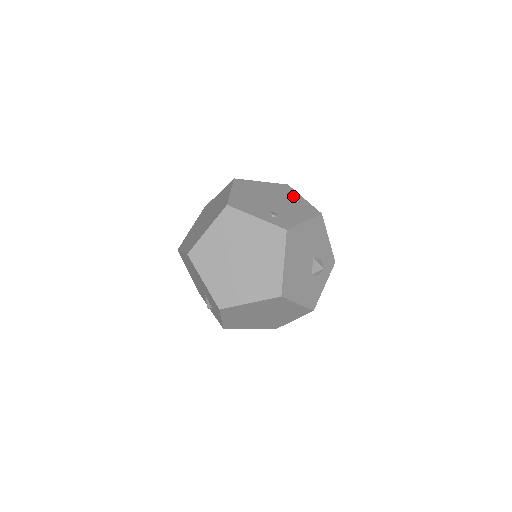
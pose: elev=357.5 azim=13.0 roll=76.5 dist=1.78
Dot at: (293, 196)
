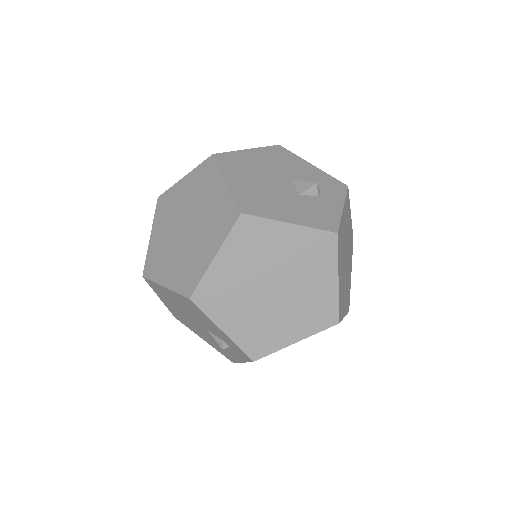
Dot at: occluded
